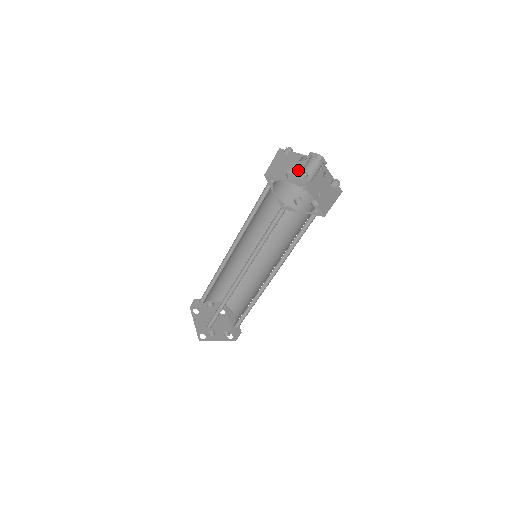
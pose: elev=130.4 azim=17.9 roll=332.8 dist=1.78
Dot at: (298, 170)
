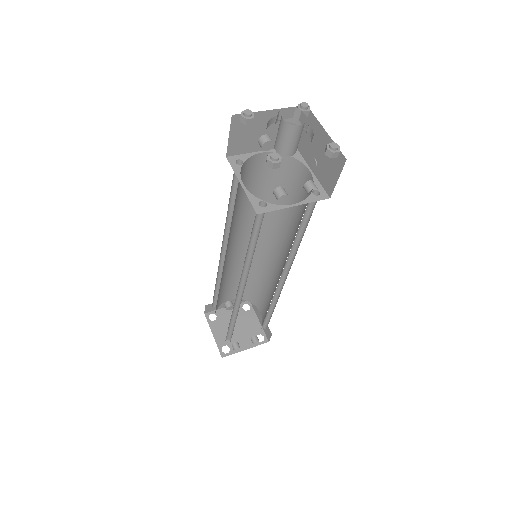
Dot at: (276, 132)
